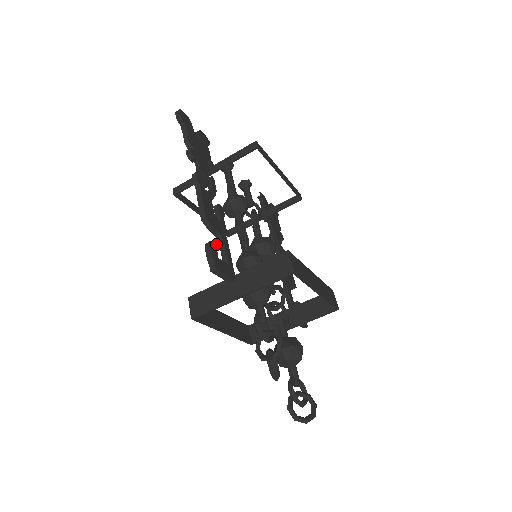
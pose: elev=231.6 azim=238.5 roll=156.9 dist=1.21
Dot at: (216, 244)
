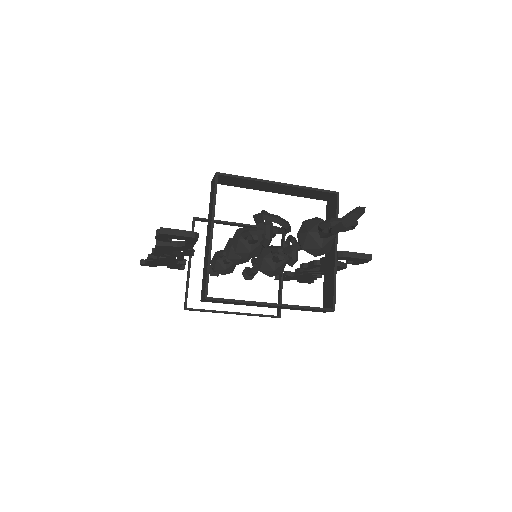
Dot at: occluded
